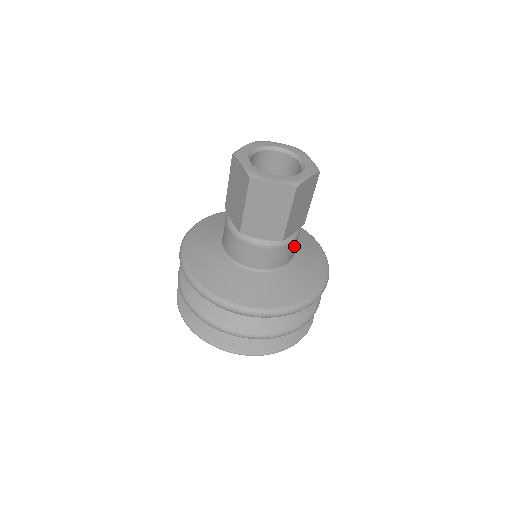
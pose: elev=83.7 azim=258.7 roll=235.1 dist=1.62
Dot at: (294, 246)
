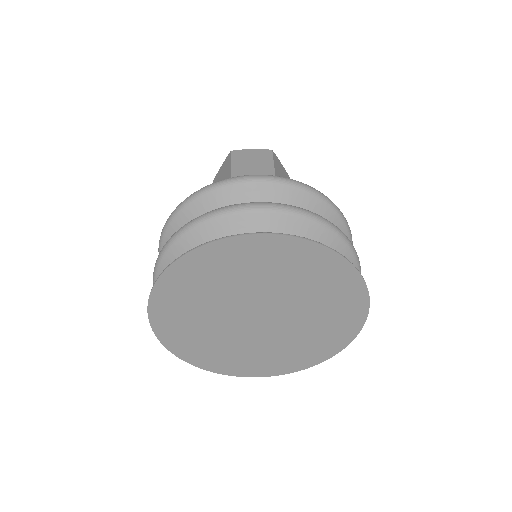
Dot at: occluded
